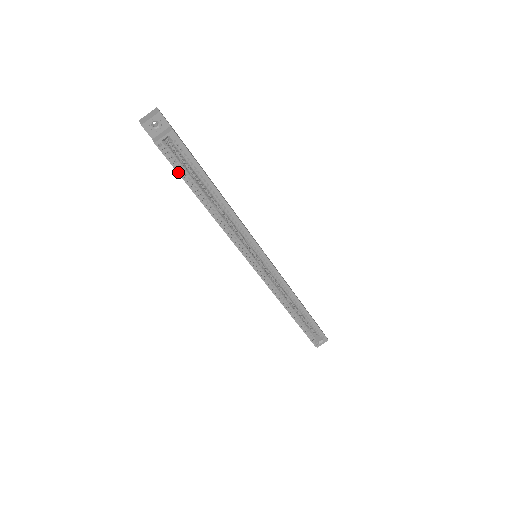
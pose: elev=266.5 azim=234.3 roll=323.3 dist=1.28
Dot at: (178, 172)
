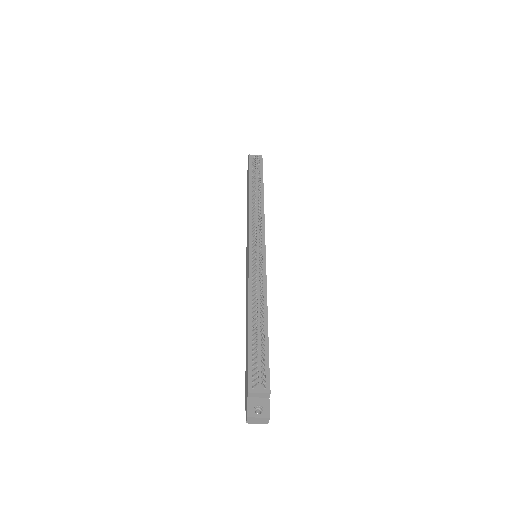
Dot at: occluded
